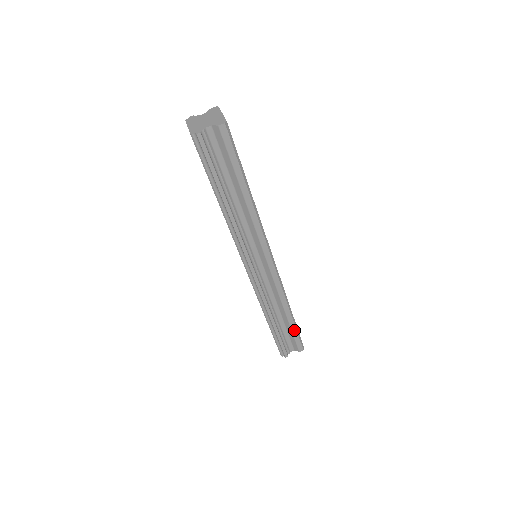
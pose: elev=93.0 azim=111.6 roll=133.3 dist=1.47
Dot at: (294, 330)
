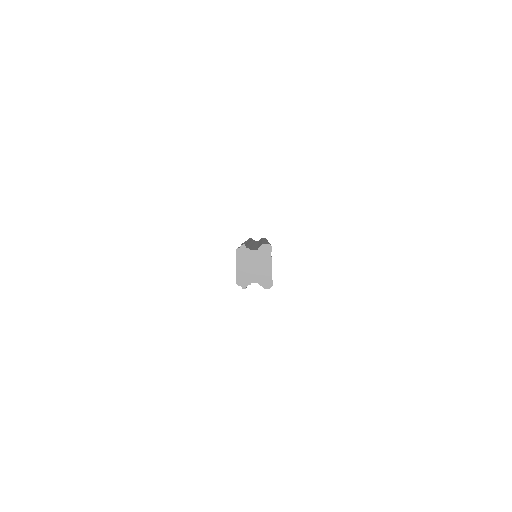
Dot at: occluded
